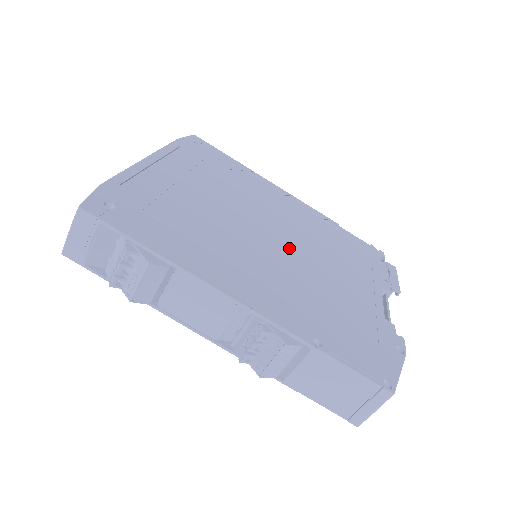
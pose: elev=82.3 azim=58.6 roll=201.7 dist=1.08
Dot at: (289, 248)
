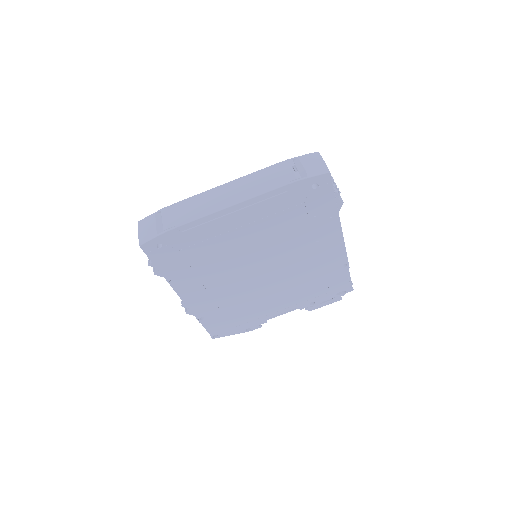
Dot at: (261, 280)
